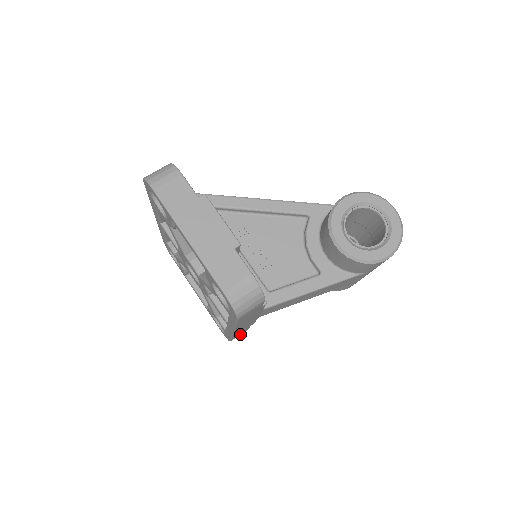
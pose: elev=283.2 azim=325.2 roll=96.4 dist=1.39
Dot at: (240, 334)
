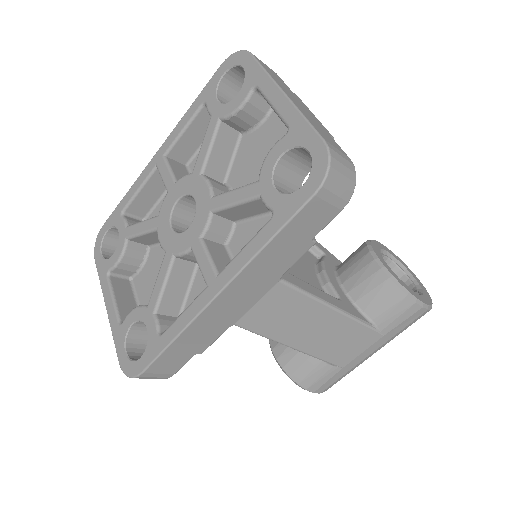
Dot at: (161, 371)
